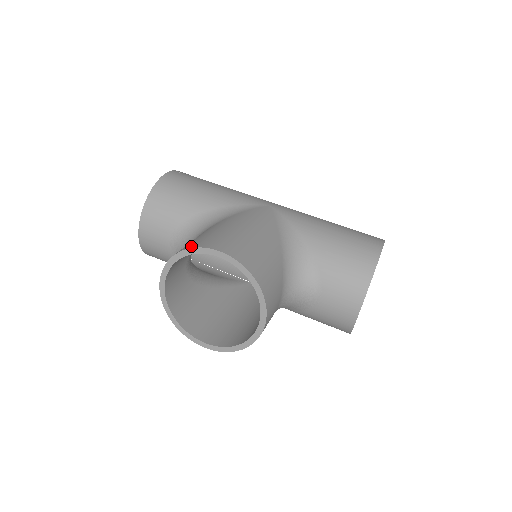
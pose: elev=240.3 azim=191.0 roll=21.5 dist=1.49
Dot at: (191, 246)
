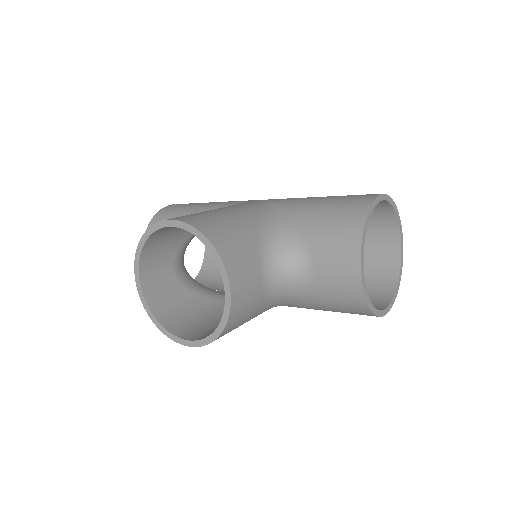
Dot at: occluded
